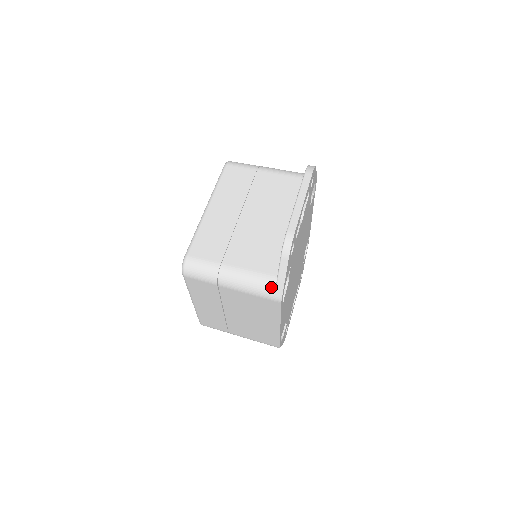
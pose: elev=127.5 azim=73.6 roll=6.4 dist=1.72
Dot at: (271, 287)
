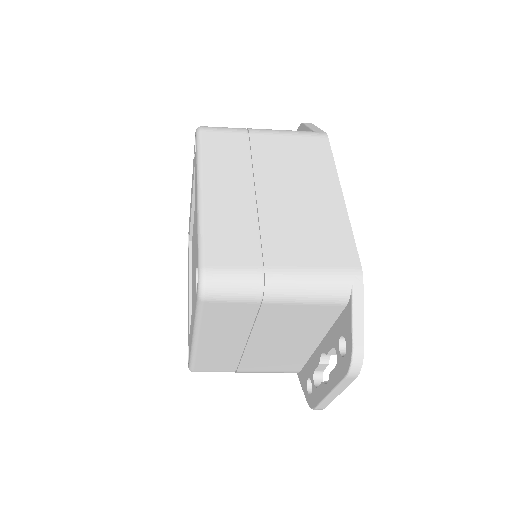
Dot at: occluded
